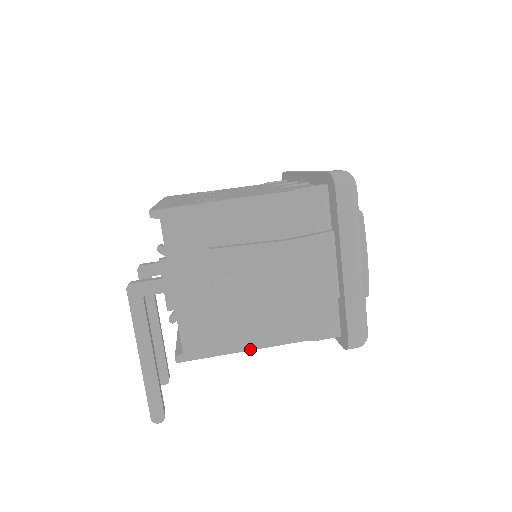
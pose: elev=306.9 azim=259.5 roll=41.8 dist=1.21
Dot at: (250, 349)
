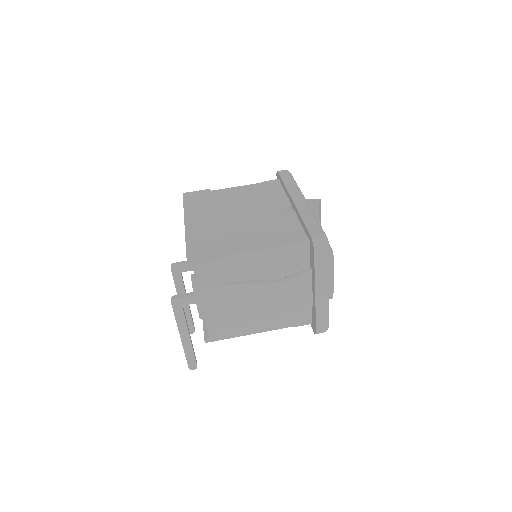
Dot at: (253, 333)
